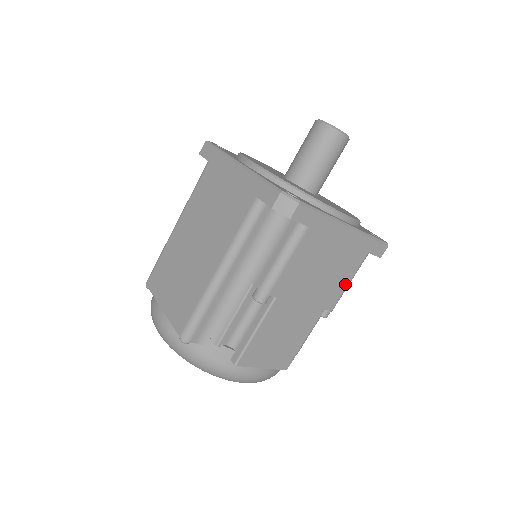
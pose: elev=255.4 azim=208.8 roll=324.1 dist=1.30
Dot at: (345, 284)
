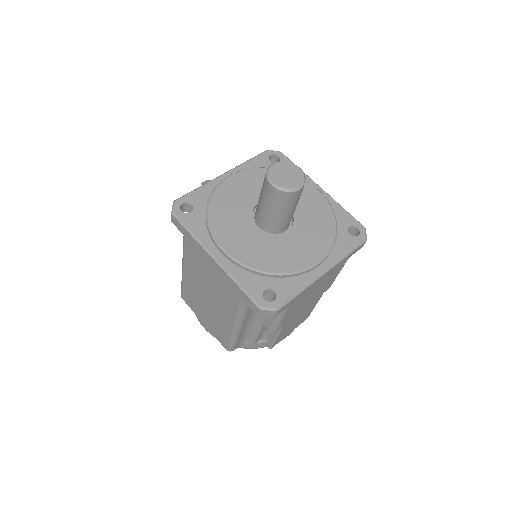
Dot at: (336, 276)
